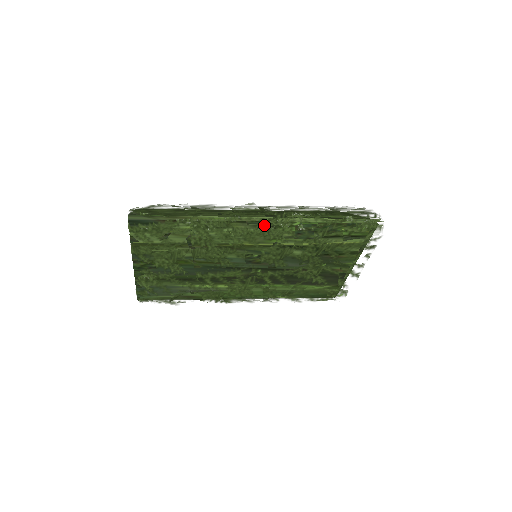
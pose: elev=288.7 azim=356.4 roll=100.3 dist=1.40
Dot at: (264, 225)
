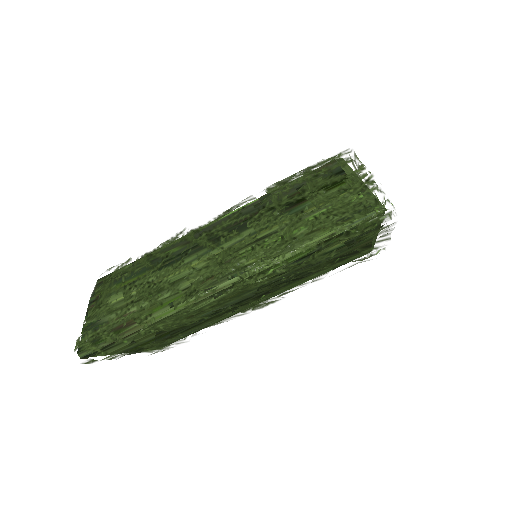
Dot at: (231, 290)
